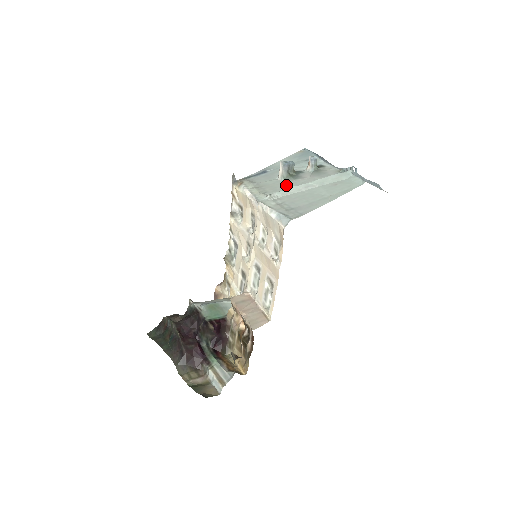
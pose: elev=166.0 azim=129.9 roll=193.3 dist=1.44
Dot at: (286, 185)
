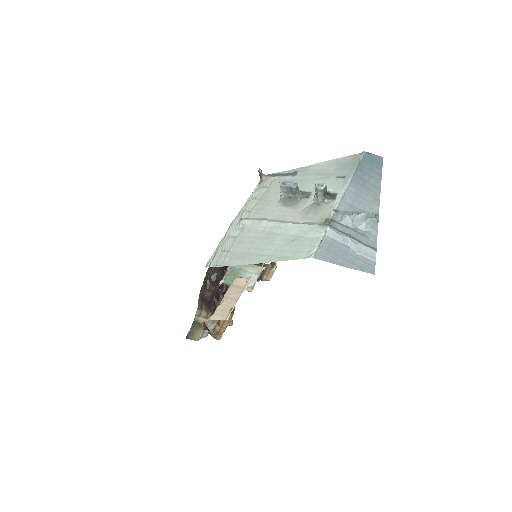
Dot at: (271, 211)
